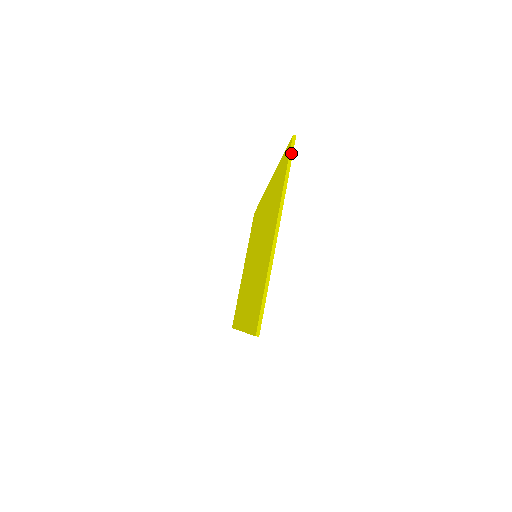
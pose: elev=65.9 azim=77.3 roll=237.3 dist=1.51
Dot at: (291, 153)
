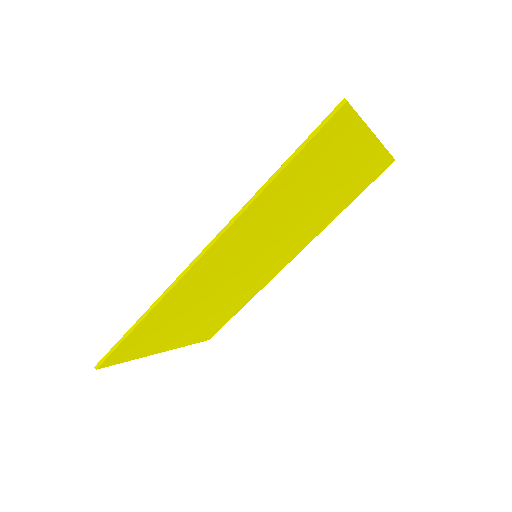
Dot at: (391, 155)
